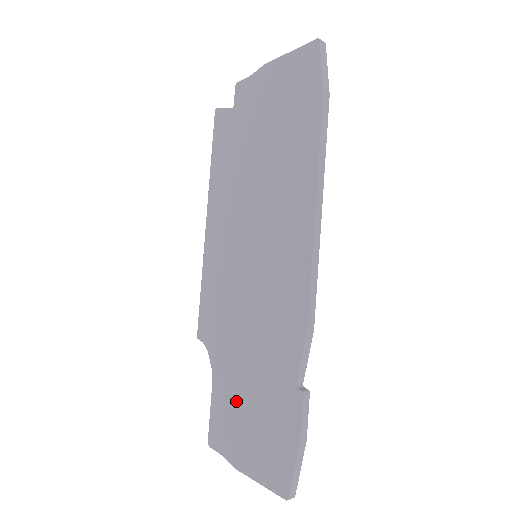
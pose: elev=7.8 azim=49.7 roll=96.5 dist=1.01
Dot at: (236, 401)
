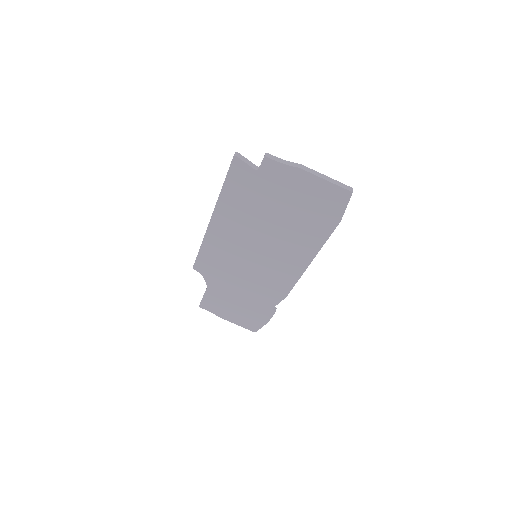
Dot at: (227, 301)
